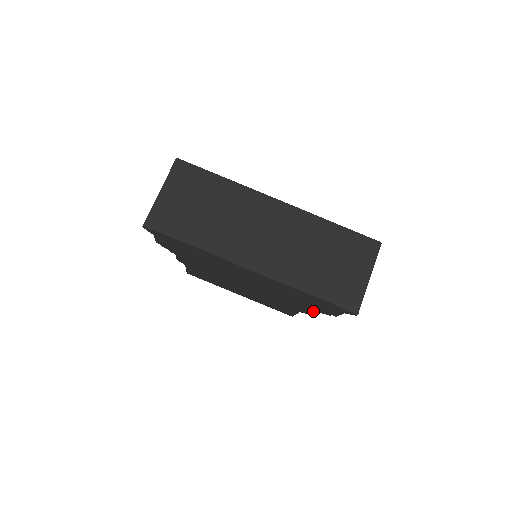
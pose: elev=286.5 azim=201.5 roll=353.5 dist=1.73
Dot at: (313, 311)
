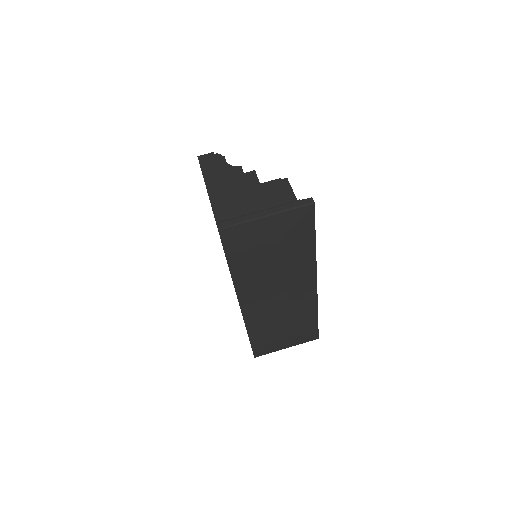
Dot at: occluded
